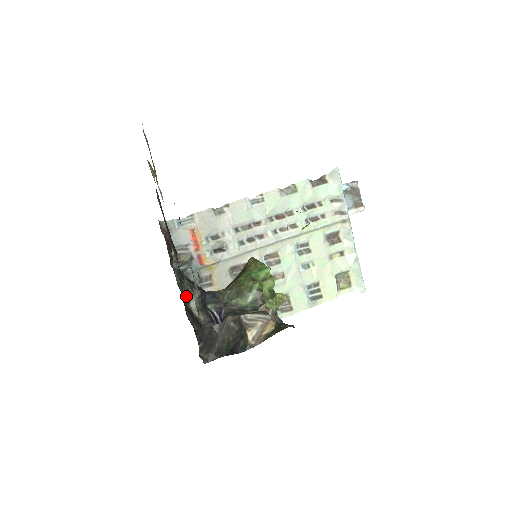
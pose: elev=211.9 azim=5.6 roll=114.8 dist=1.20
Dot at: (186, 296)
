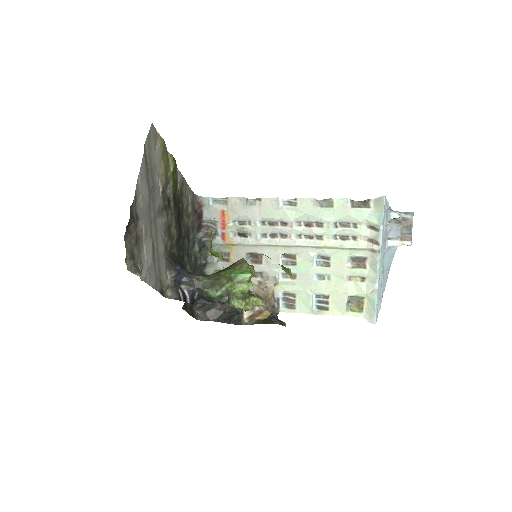
Dot at: (202, 262)
